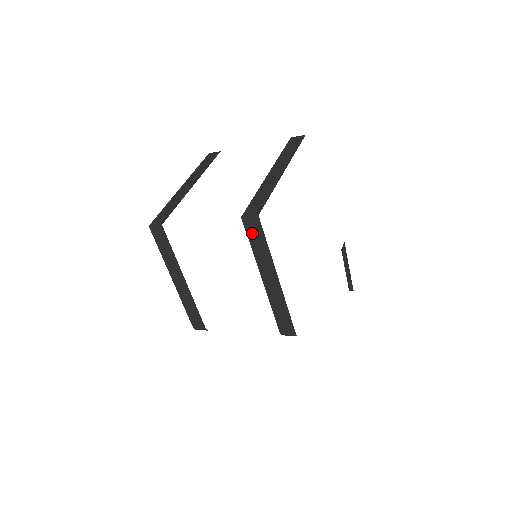
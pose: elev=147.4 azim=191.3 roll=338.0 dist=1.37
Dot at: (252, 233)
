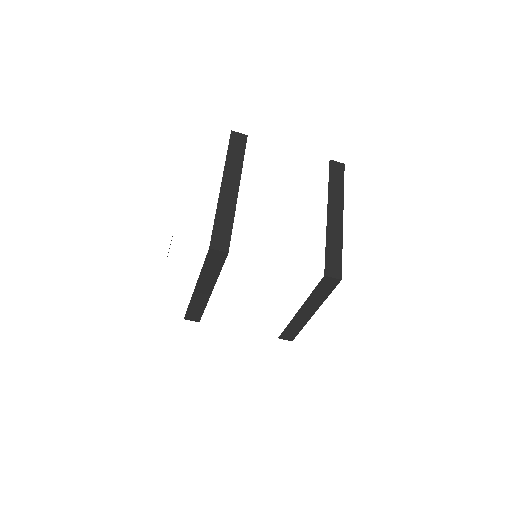
Dot at: (323, 286)
